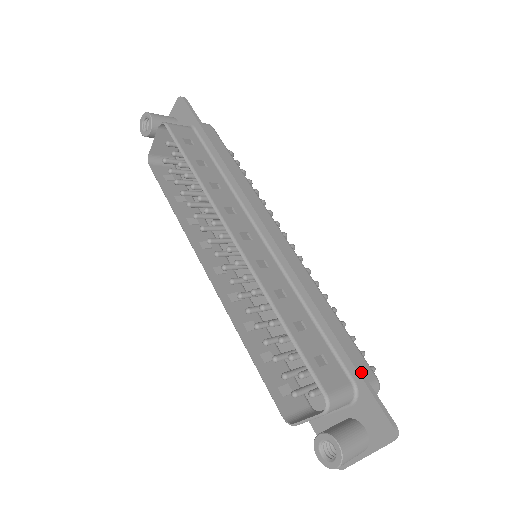
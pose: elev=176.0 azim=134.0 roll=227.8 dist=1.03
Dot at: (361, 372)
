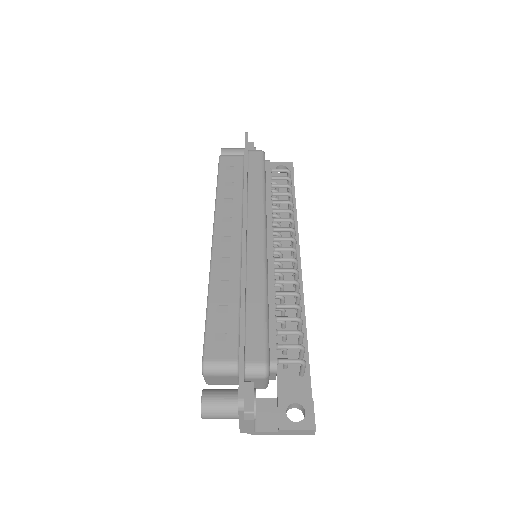
Dot at: (243, 351)
